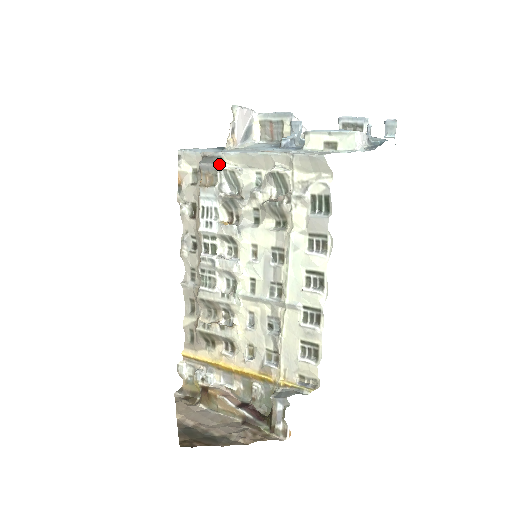
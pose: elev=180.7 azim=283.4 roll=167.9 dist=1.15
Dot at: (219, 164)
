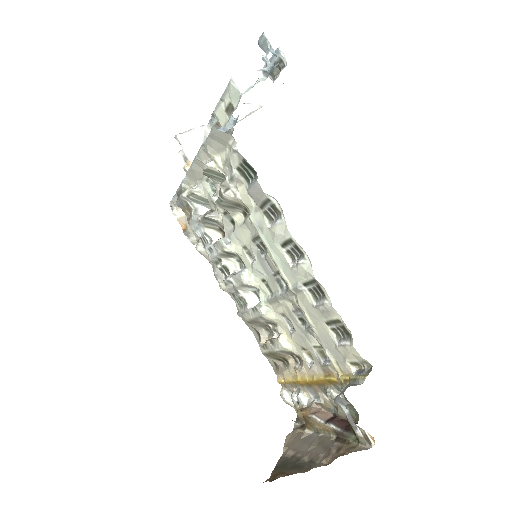
Dot at: (182, 194)
